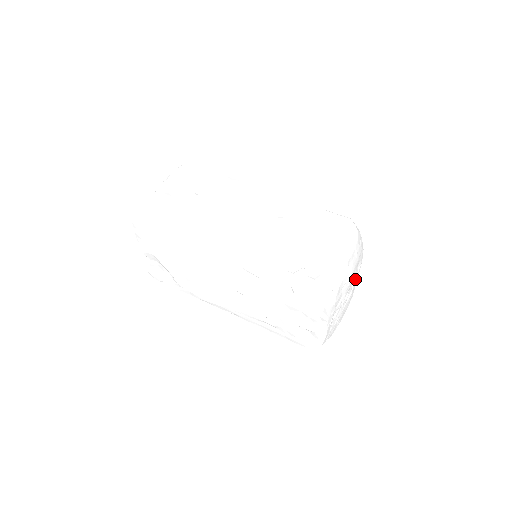
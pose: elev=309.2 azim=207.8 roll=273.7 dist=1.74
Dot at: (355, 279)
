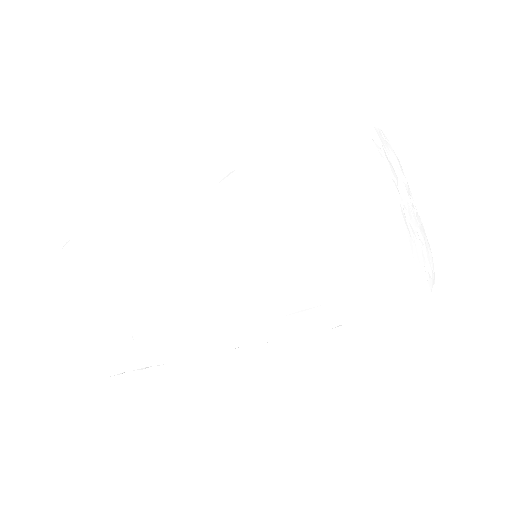
Dot at: occluded
